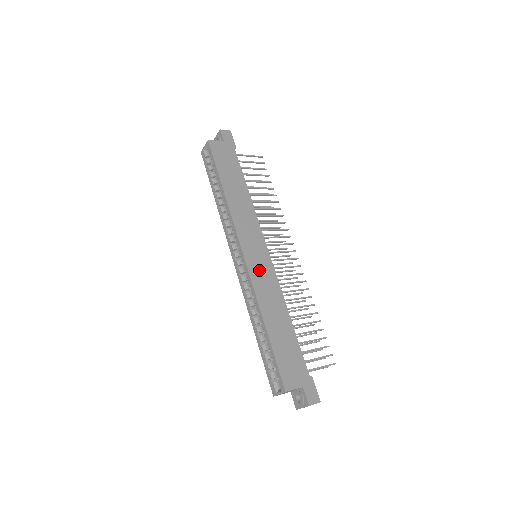
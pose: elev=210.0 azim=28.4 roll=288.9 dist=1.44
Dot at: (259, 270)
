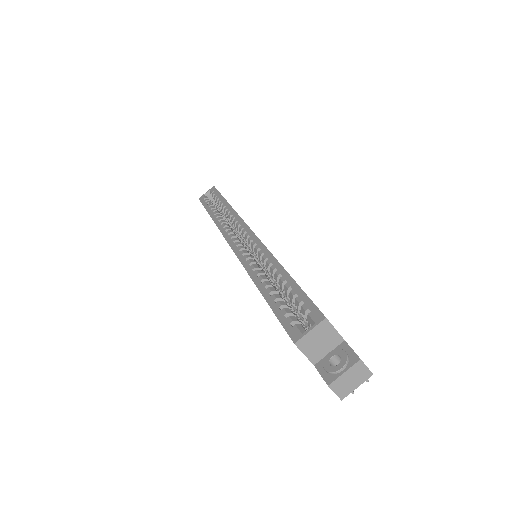
Dot at: occluded
